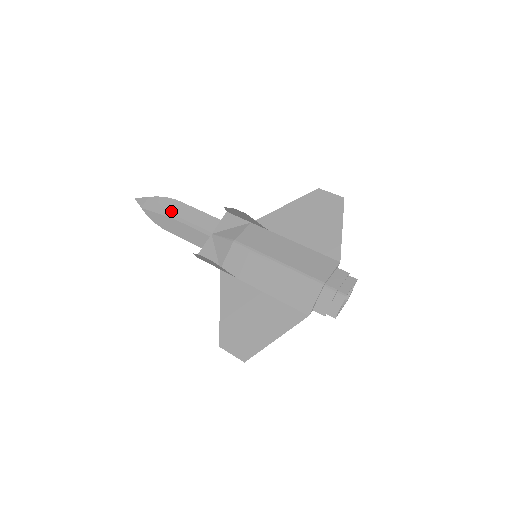
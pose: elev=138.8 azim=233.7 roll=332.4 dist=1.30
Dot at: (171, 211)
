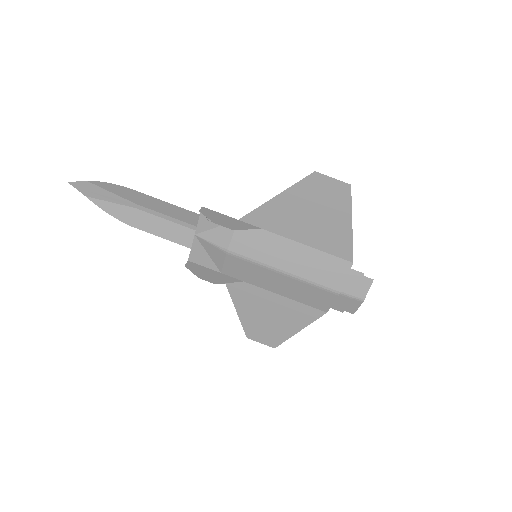
Dot at: (127, 199)
